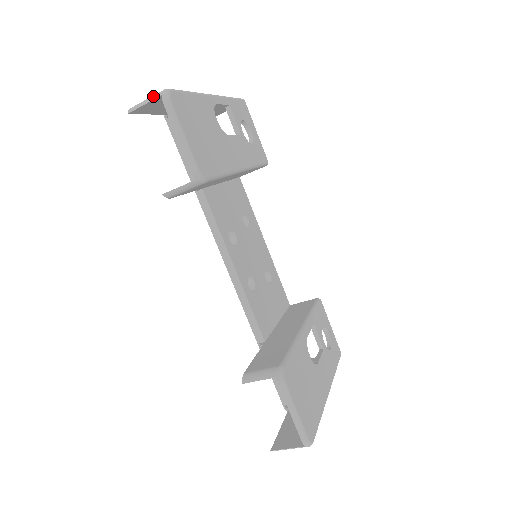
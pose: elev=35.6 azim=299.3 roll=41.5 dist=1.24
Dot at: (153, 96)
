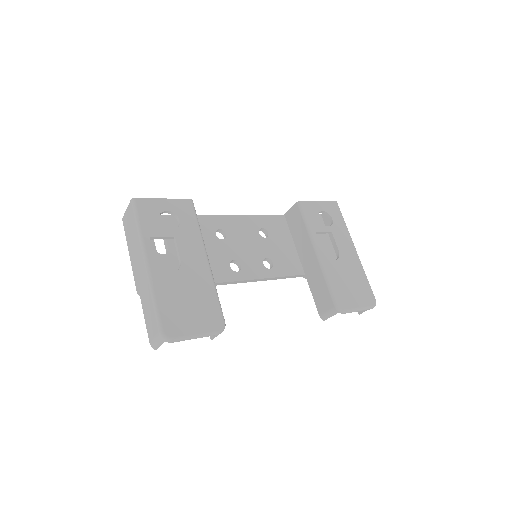
Dot at: (159, 341)
